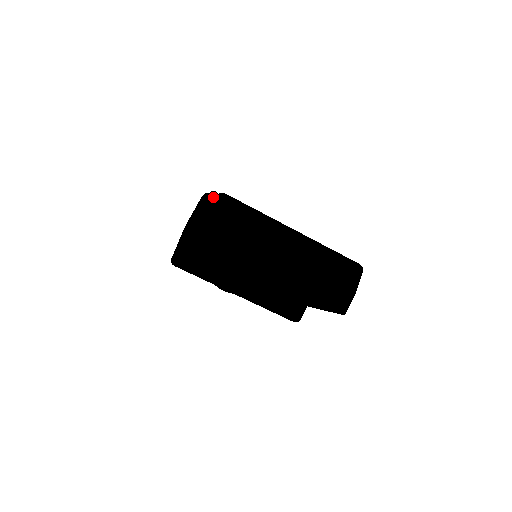
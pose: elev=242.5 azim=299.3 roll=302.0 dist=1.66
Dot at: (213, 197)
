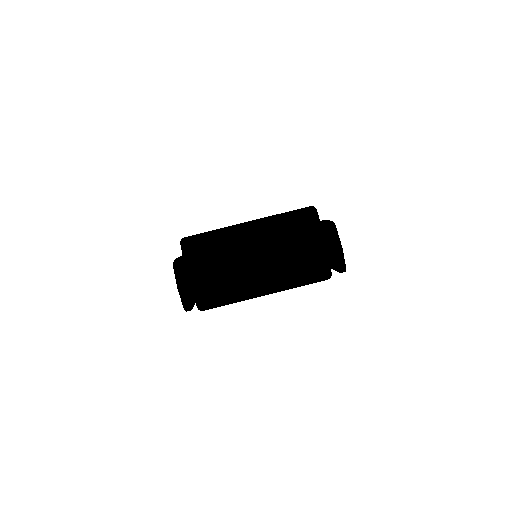
Dot at: (188, 238)
